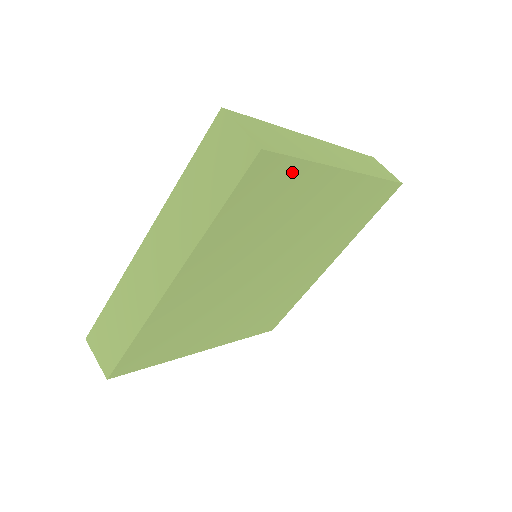
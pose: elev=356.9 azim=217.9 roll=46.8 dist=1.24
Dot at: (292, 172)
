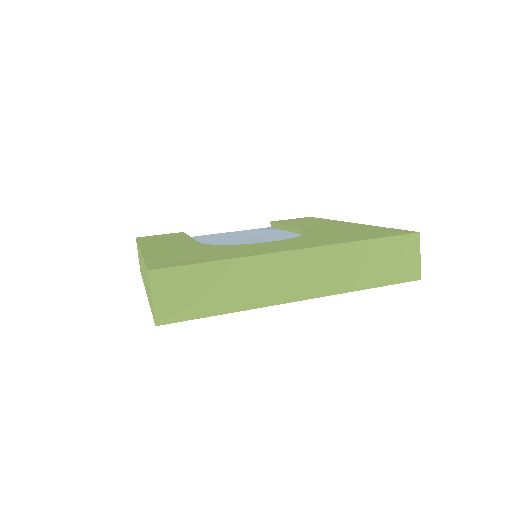
Dot at: occluded
